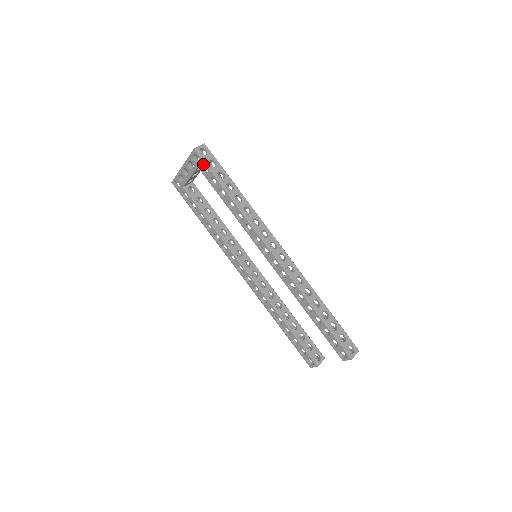
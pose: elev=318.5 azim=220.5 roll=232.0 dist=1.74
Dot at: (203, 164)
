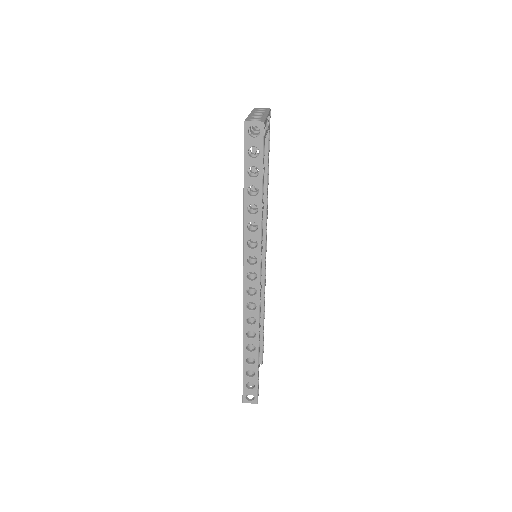
Dot at: (244, 144)
